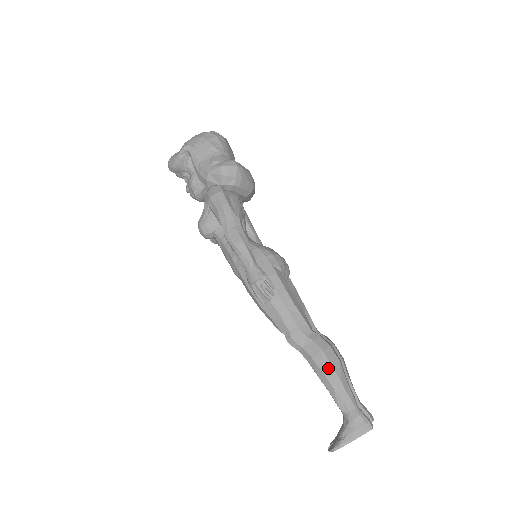
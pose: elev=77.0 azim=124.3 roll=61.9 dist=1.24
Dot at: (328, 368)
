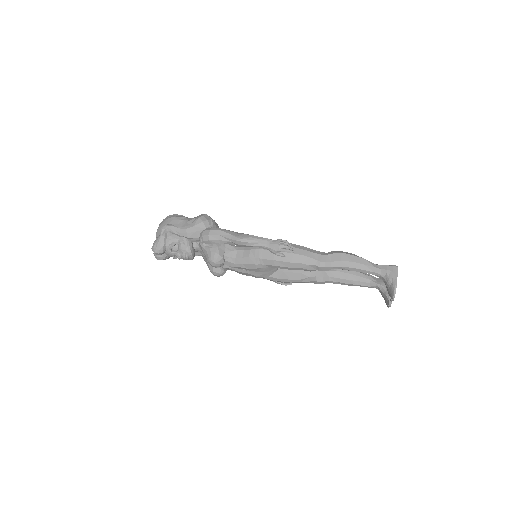
Dot at: (352, 258)
